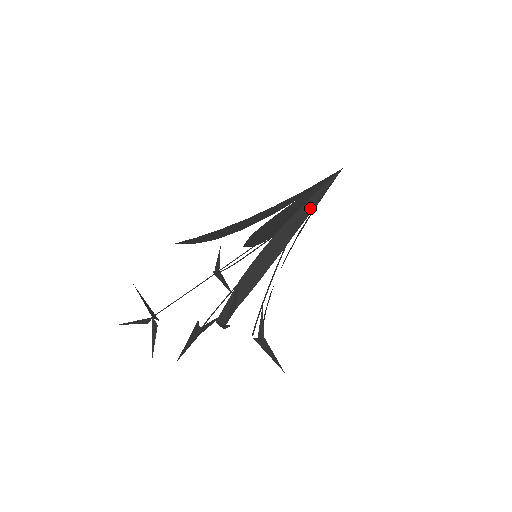
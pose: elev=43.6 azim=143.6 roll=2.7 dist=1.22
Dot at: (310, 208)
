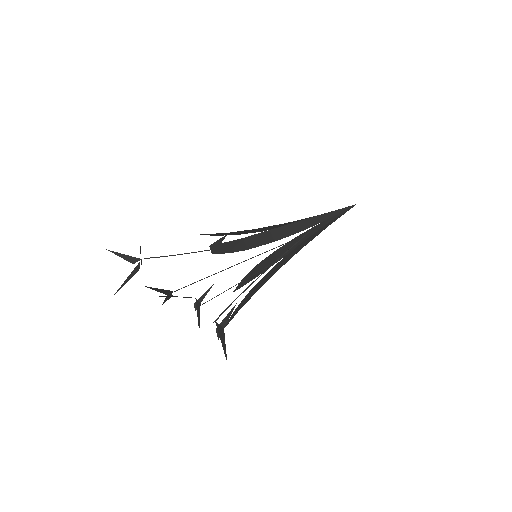
Dot at: (322, 219)
